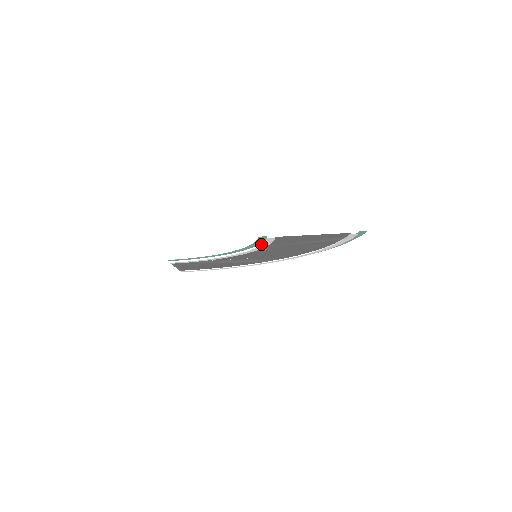
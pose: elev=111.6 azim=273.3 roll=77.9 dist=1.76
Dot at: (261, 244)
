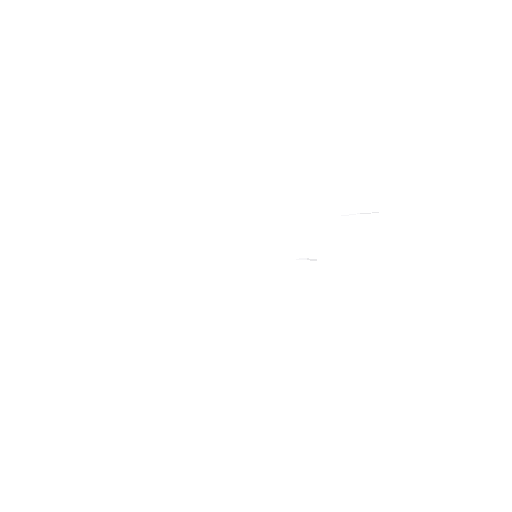
Dot at: (293, 260)
